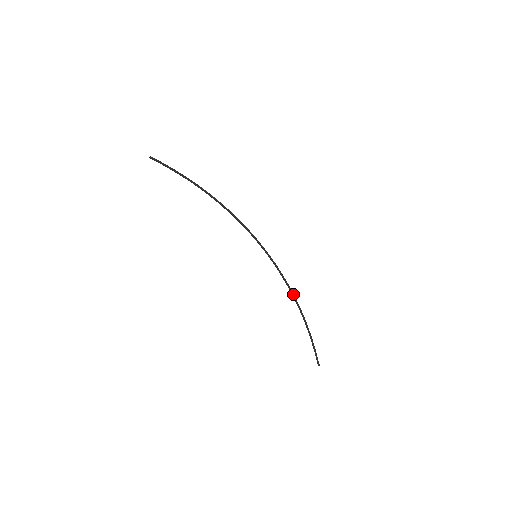
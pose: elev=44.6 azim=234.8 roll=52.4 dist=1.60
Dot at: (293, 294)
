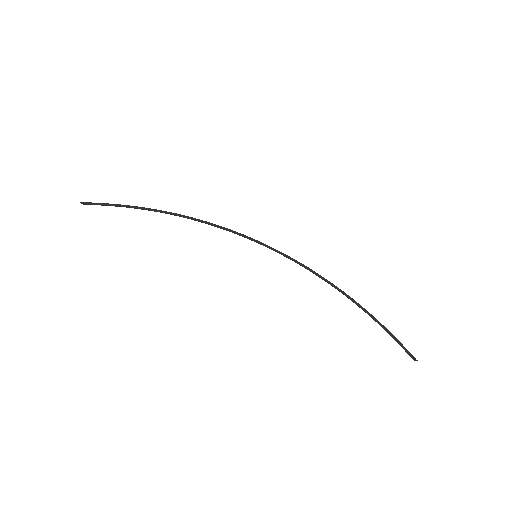
Dot at: (328, 281)
